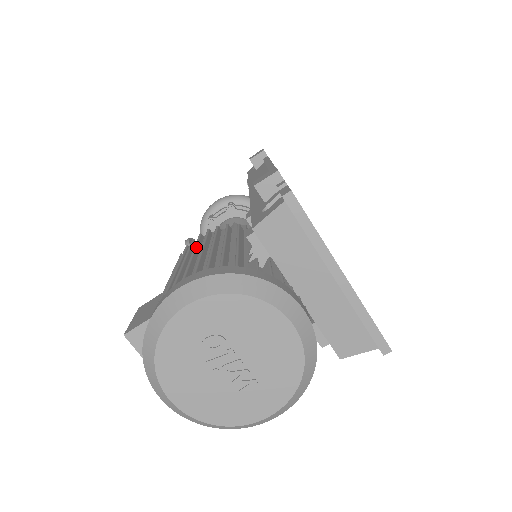
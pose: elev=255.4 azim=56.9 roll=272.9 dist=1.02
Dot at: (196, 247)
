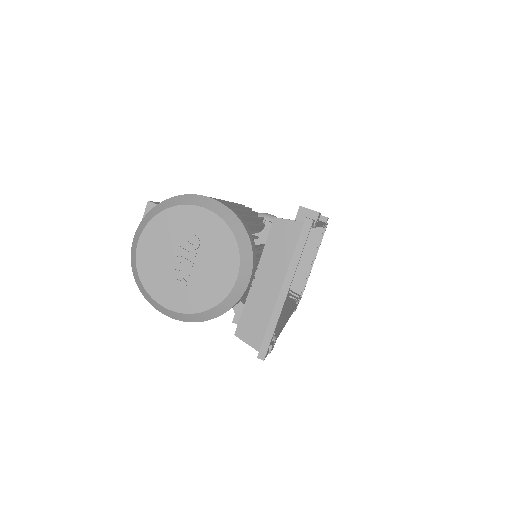
Dot at: (236, 204)
